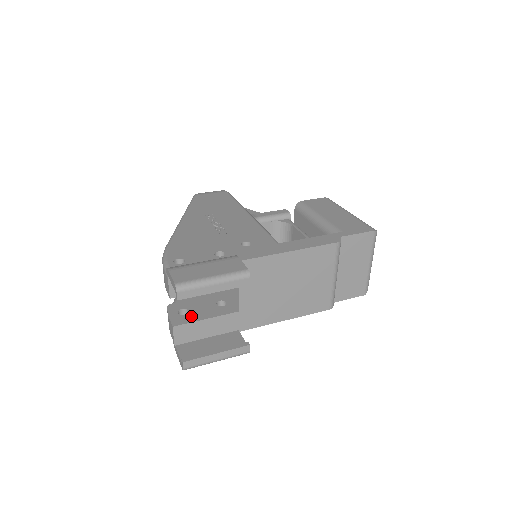
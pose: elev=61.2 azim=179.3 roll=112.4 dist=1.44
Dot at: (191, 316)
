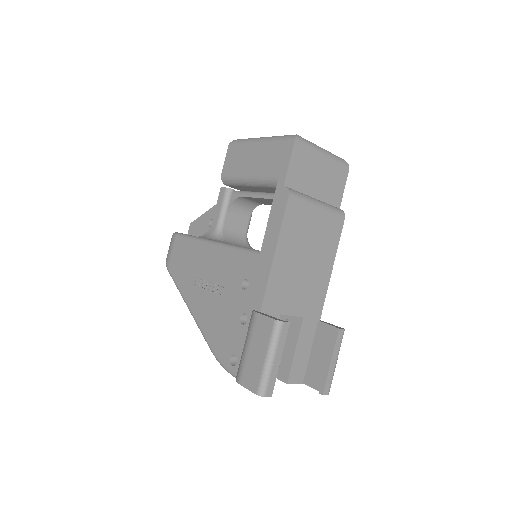
Dot at: (285, 361)
